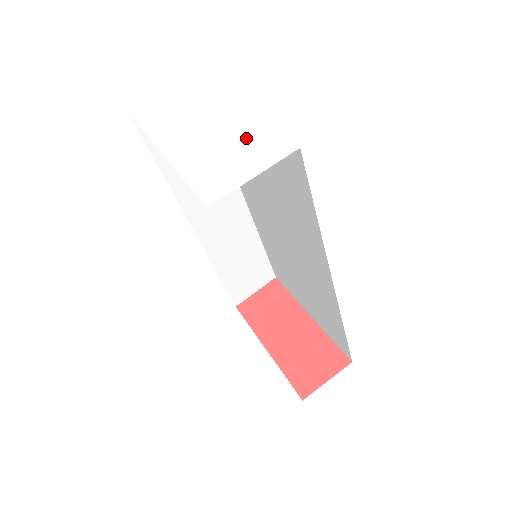
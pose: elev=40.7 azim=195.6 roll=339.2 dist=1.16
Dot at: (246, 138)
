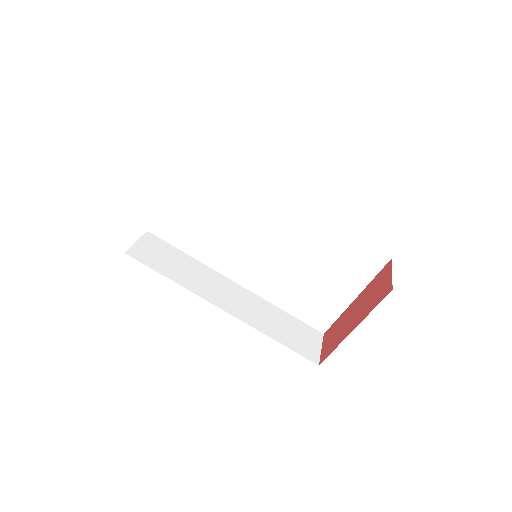
Dot at: occluded
